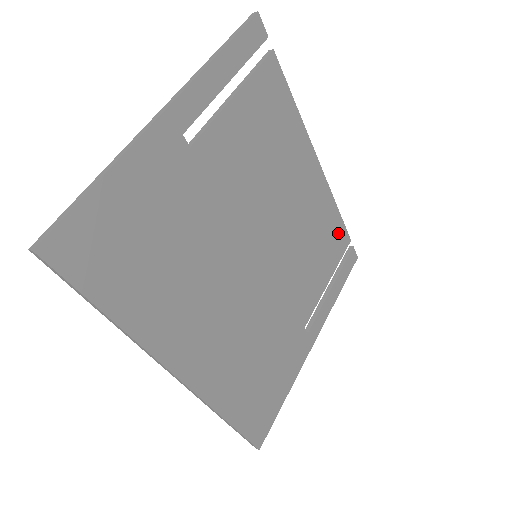
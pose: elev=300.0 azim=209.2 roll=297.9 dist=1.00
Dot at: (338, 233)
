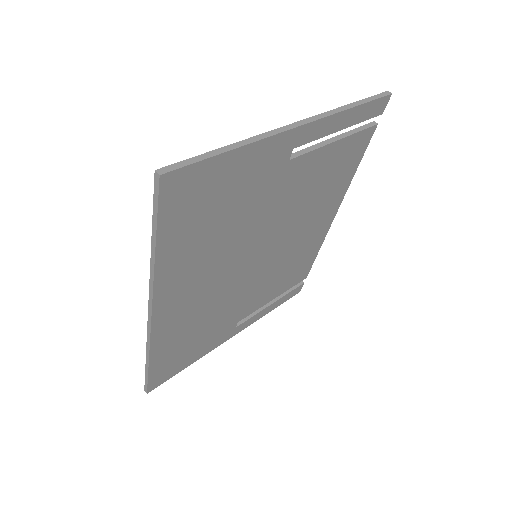
Dot at: (305, 268)
